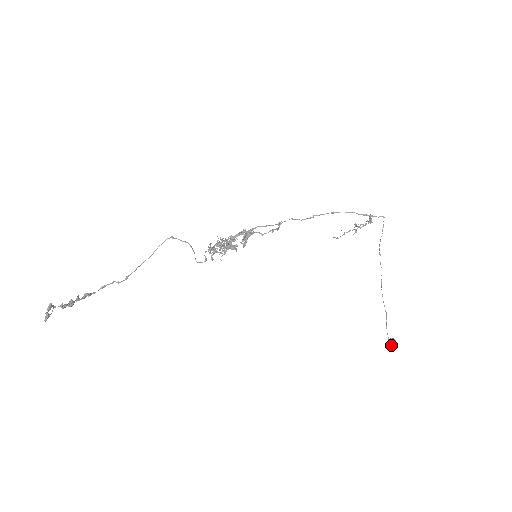
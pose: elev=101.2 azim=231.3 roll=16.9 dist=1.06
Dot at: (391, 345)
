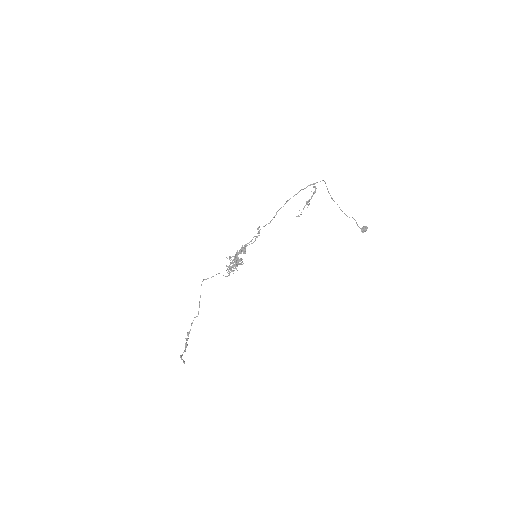
Dot at: (363, 232)
